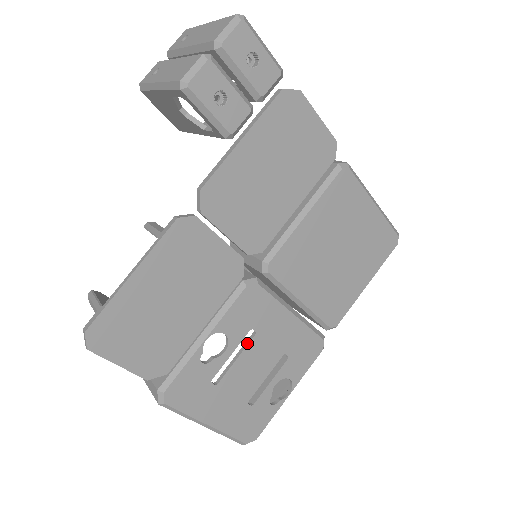
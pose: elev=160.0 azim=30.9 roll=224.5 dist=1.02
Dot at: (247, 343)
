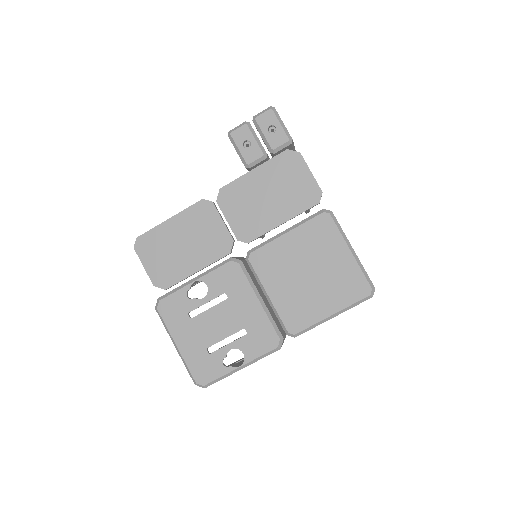
Dot at: (220, 302)
